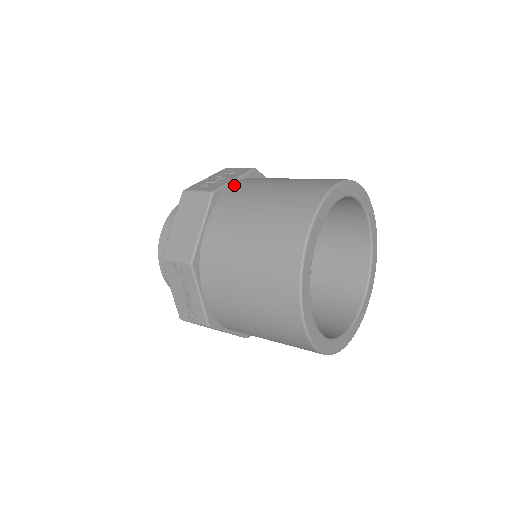
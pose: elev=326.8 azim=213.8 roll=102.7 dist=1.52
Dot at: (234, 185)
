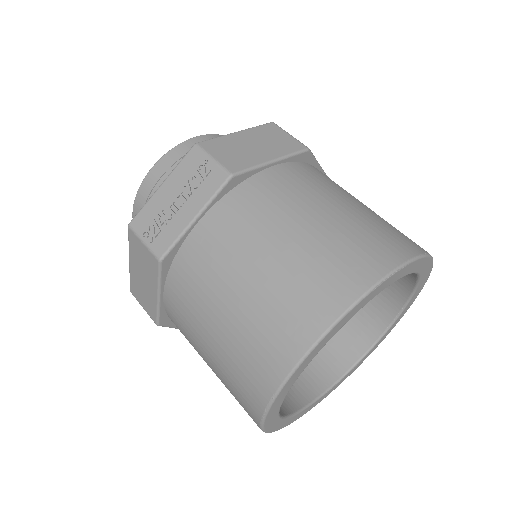
Dot at: (320, 170)
